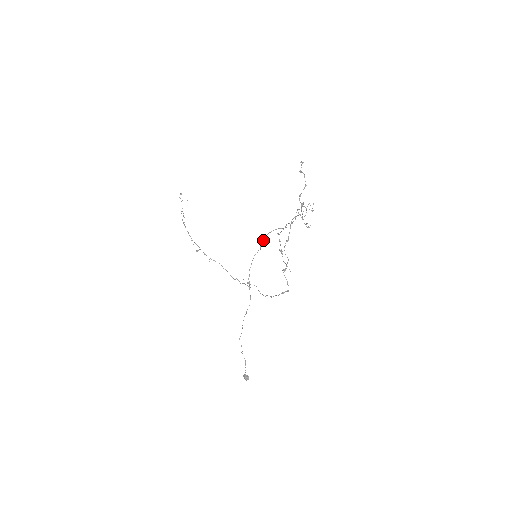
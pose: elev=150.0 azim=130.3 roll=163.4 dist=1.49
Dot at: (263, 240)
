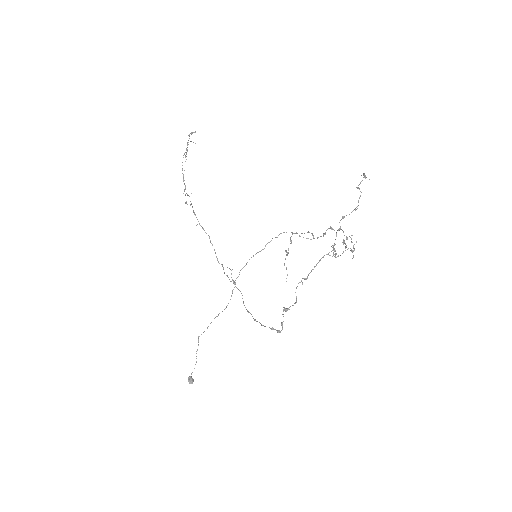
Dot at: (272, 238)
